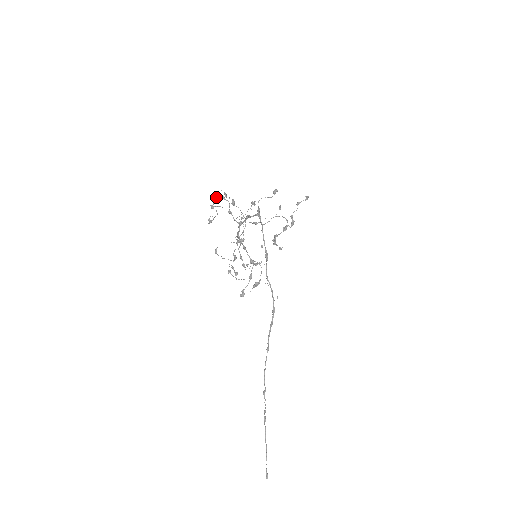
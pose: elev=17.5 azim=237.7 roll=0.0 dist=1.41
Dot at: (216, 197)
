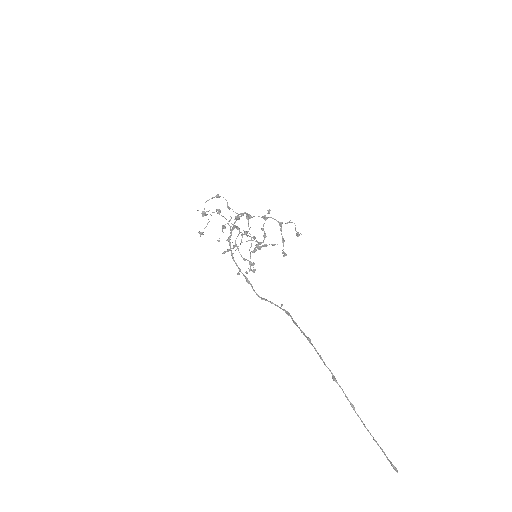
Dot at: (209, 199)
